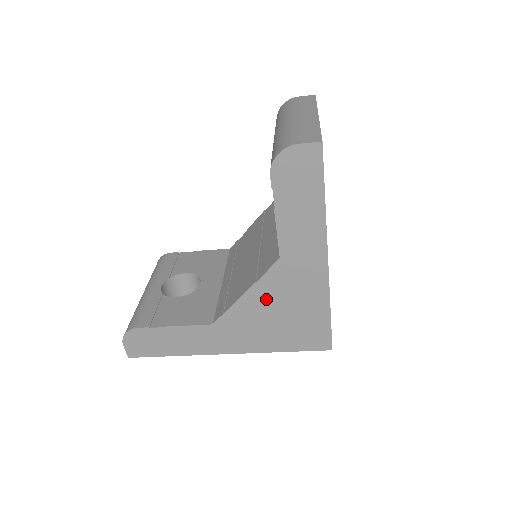
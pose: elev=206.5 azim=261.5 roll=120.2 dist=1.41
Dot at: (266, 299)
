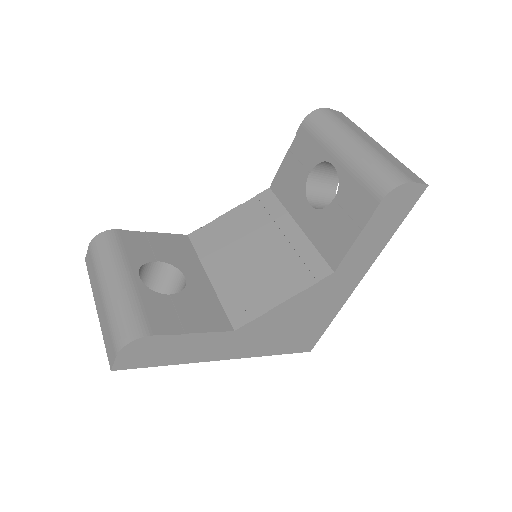
Dot at: (297, 308)
